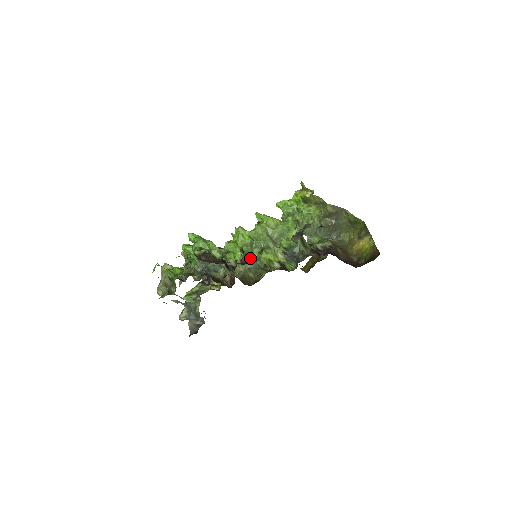
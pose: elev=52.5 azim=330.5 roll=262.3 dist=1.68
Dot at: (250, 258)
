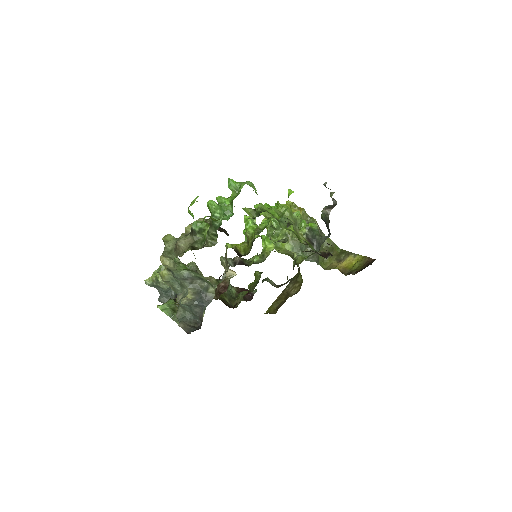
Dot at: (245, 262)
